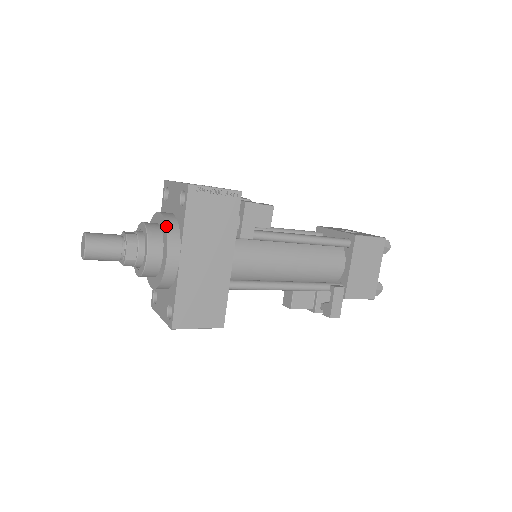
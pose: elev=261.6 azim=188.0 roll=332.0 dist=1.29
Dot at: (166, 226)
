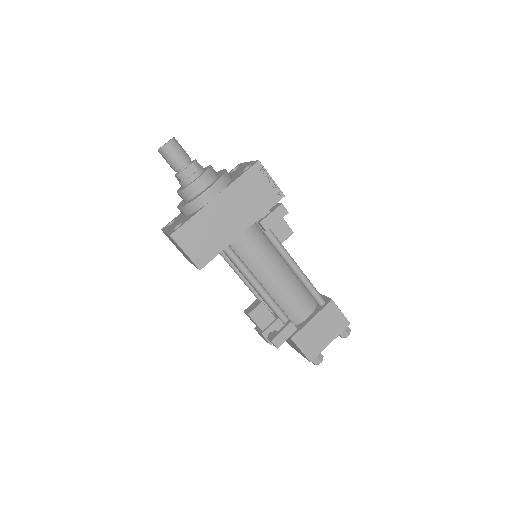
Dot at: (224, 174)
